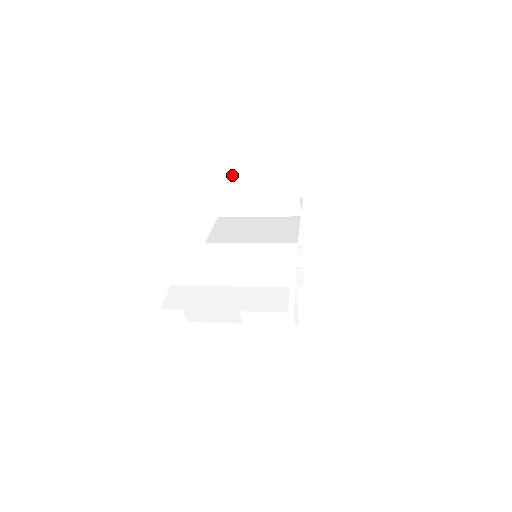
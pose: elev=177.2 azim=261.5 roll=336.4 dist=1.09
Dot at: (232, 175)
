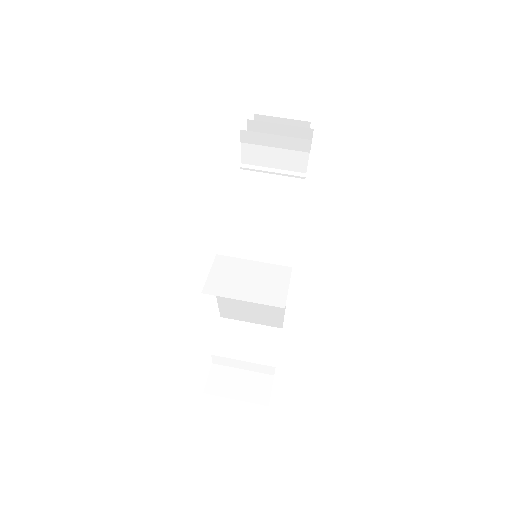
Dot at: (223, 285)
